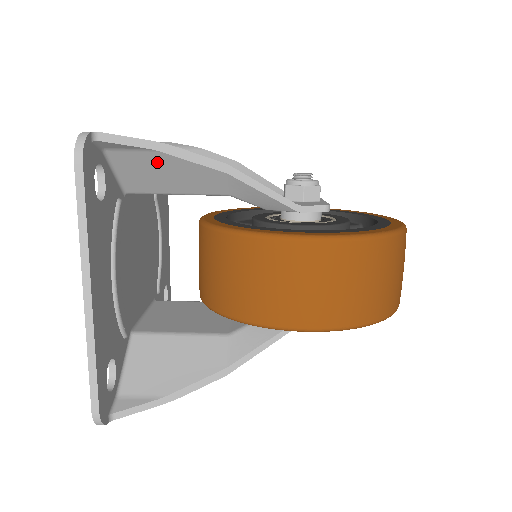
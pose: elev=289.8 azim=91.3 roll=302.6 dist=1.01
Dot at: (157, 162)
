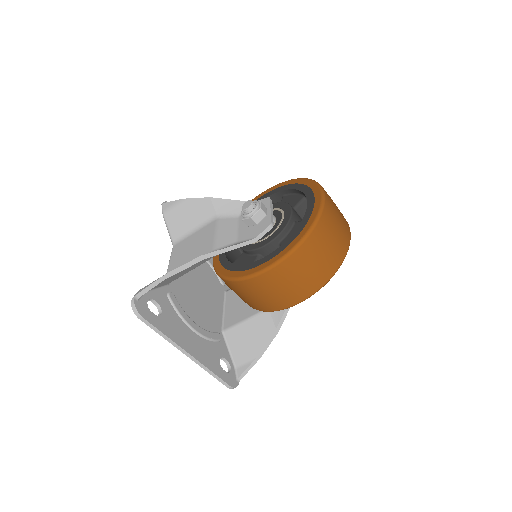
Dot at: (170, 278)
